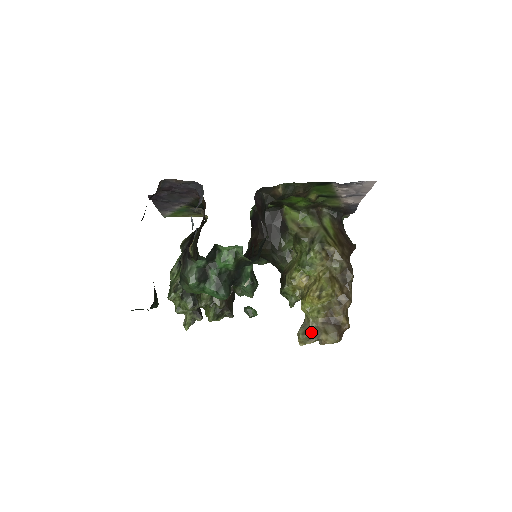
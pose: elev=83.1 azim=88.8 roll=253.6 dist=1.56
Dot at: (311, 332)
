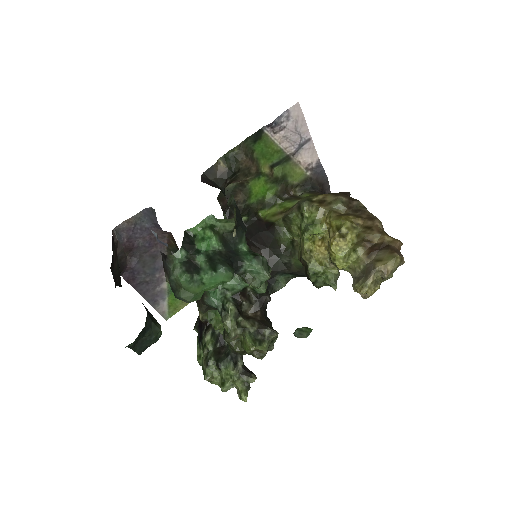
Dot at: (364, 273)
